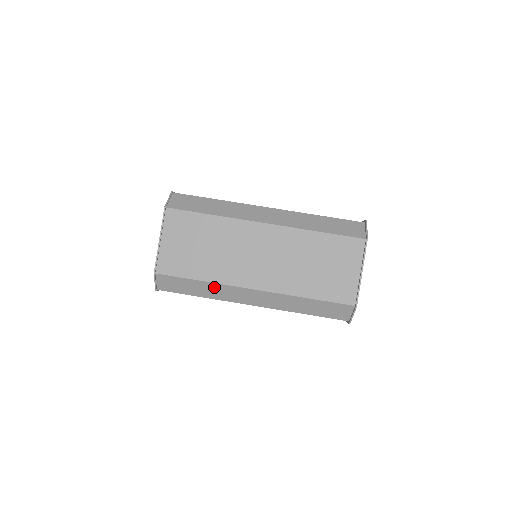
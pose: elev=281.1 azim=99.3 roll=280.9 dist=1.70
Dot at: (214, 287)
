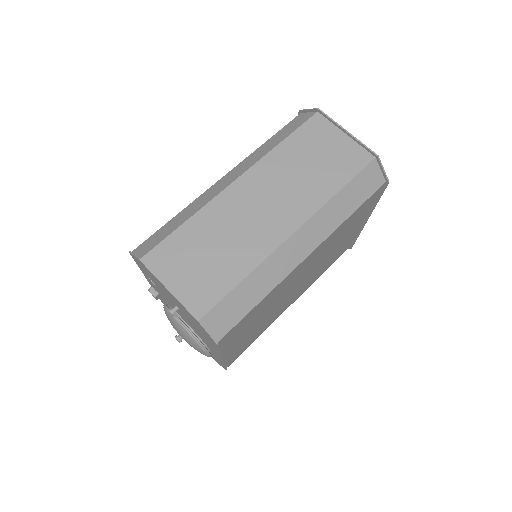
Dot at: (261, 272)
